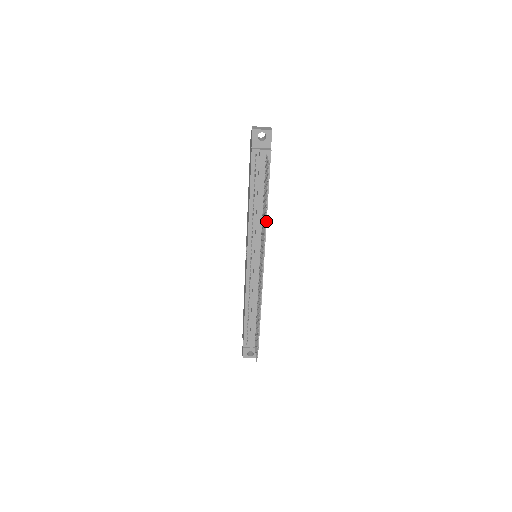
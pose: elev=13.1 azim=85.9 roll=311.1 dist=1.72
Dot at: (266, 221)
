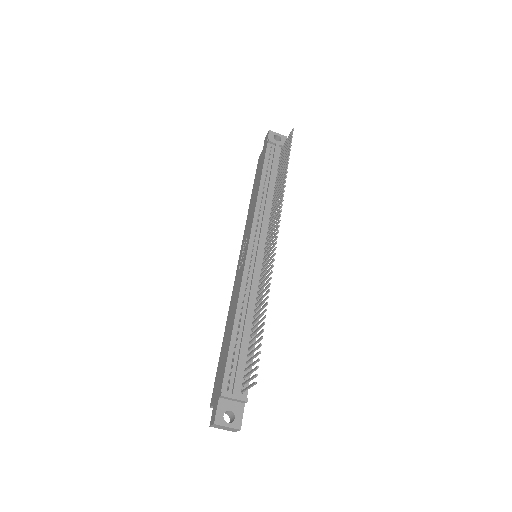
Dot at: occluded
